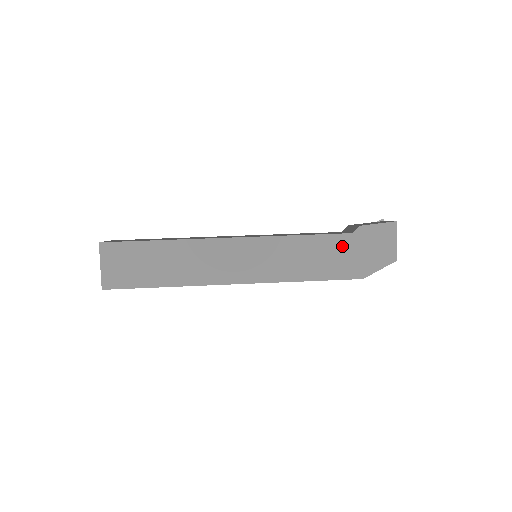
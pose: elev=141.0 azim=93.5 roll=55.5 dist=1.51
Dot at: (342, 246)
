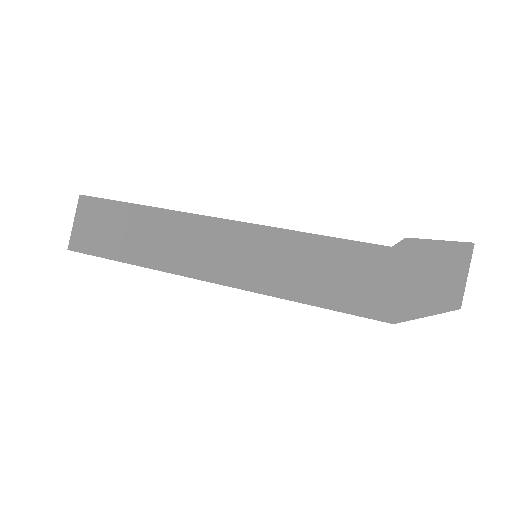
Dot at: (370, 263)
